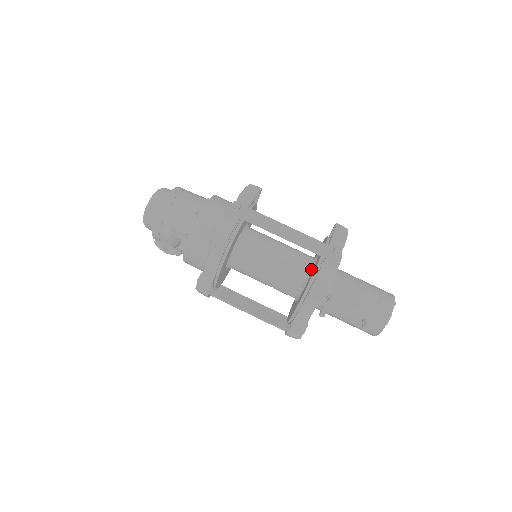
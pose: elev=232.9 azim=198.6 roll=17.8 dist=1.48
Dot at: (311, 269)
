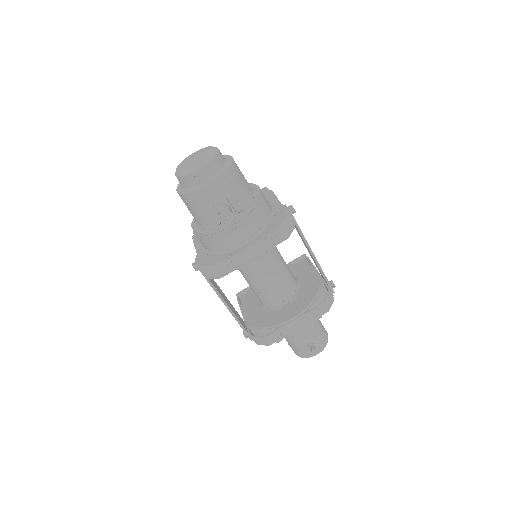
Dot at: (298, 288)
